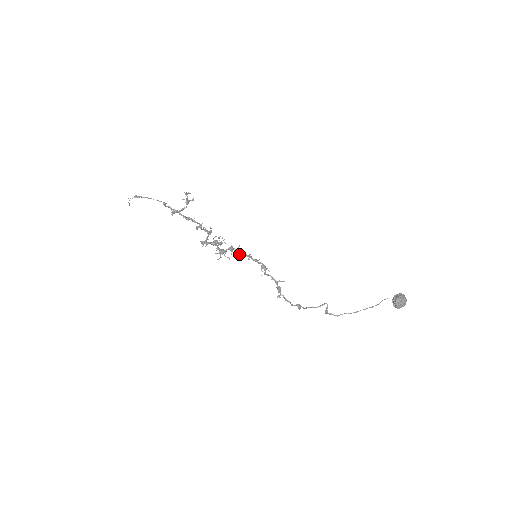
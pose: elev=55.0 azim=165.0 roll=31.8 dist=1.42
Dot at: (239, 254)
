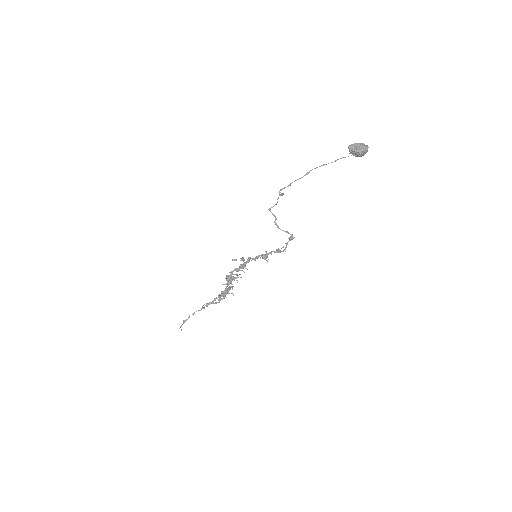
Dot at: (243, 266)
